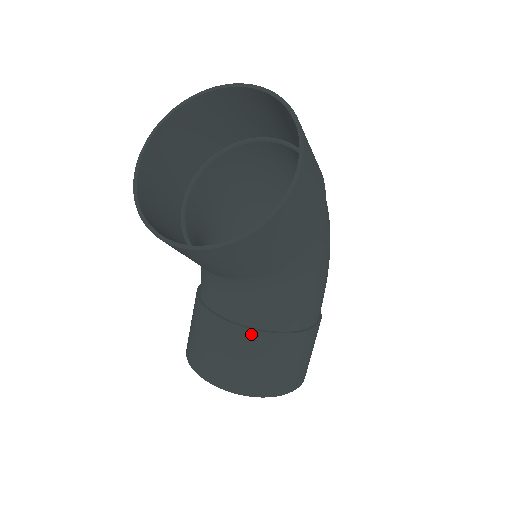
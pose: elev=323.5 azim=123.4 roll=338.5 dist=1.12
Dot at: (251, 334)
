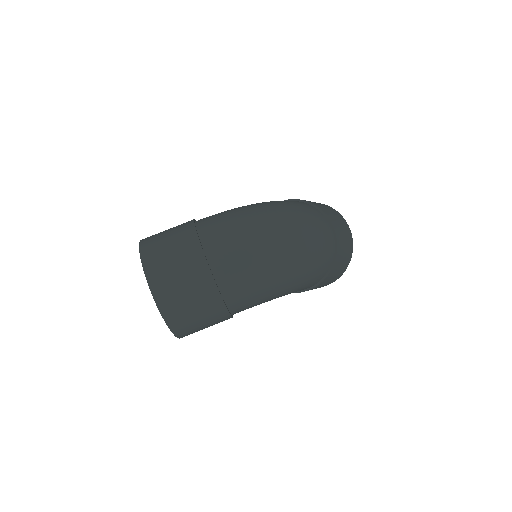
Dot at: occluded
